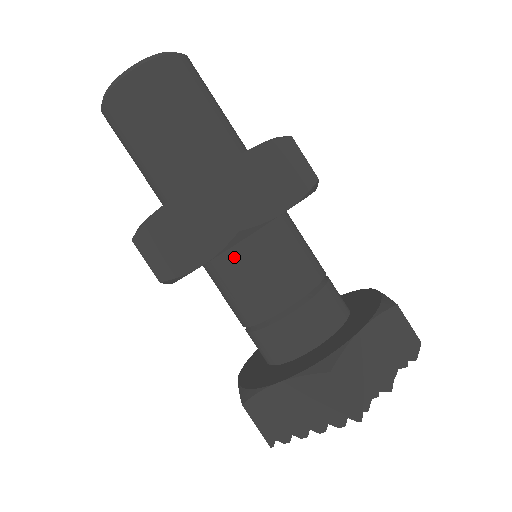
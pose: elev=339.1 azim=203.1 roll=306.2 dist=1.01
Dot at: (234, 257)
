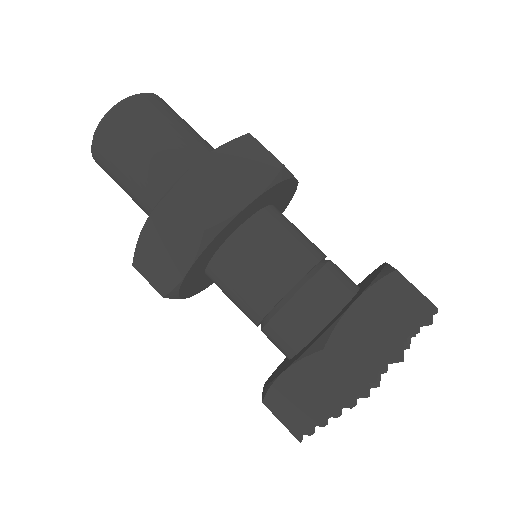
Dot at: (223, 259)
